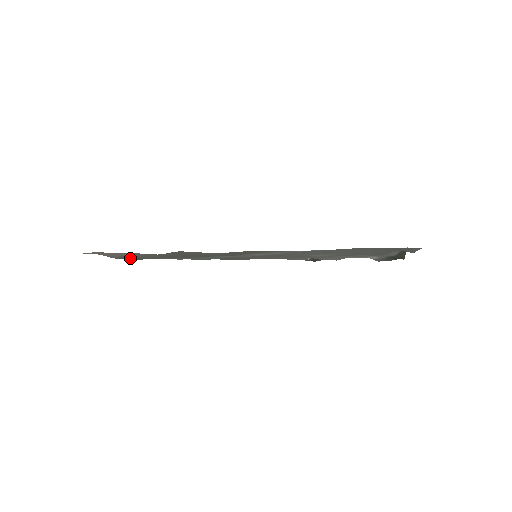
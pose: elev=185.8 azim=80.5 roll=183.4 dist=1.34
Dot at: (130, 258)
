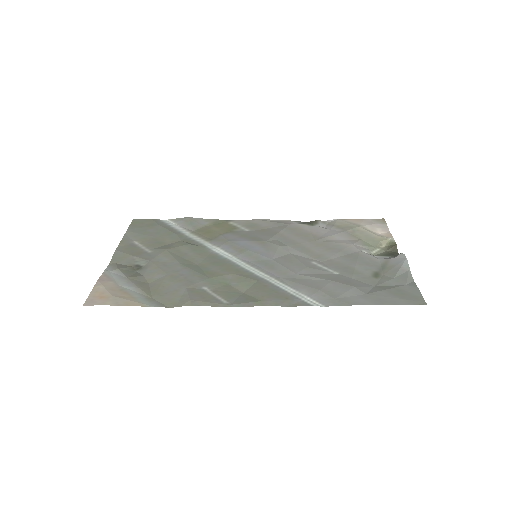
Dot at: (126, 266)
